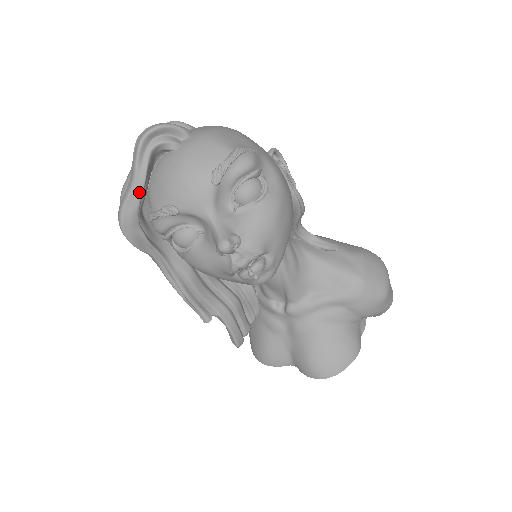
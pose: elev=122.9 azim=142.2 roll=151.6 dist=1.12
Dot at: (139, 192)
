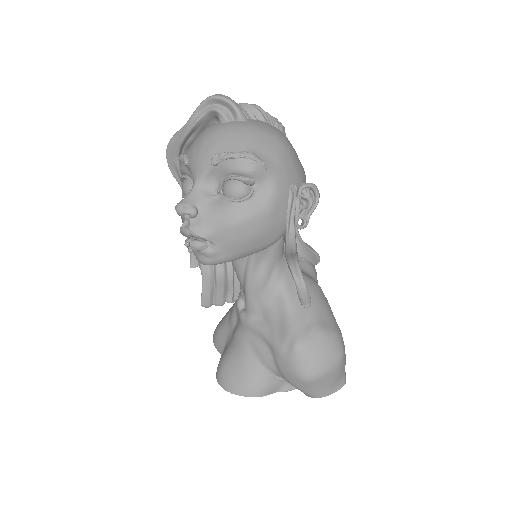
Dot at: (185, 133)
